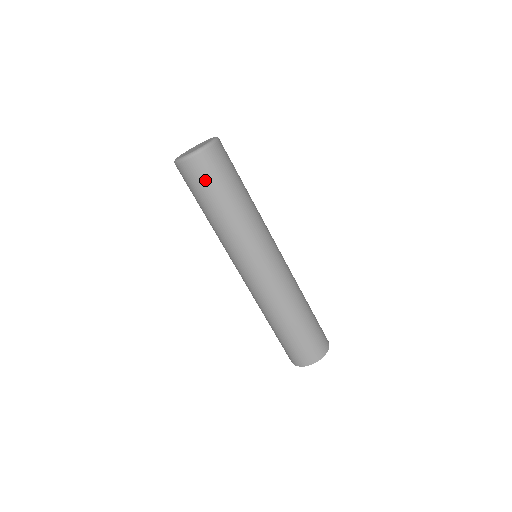
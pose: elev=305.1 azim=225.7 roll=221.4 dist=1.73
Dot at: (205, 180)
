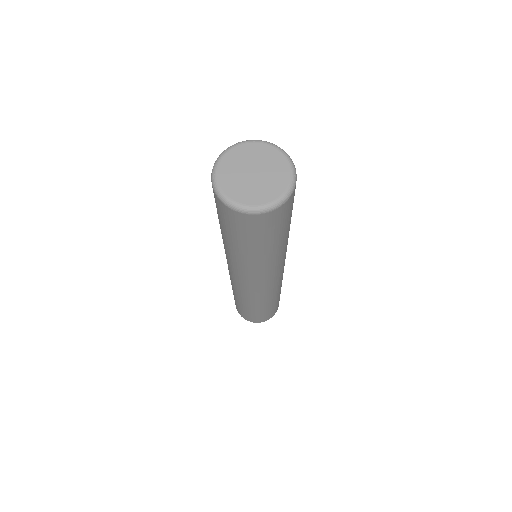
Dot at: (226, 222)
